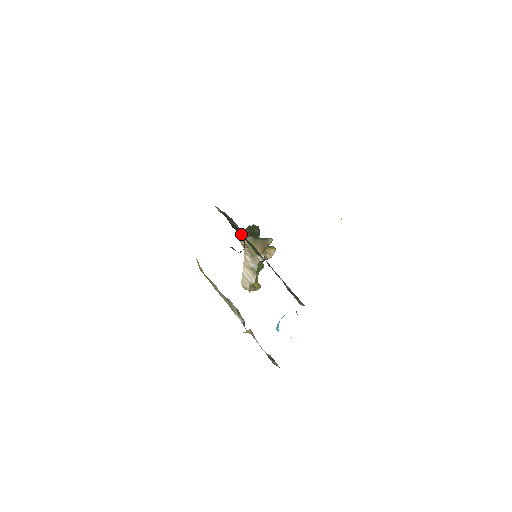
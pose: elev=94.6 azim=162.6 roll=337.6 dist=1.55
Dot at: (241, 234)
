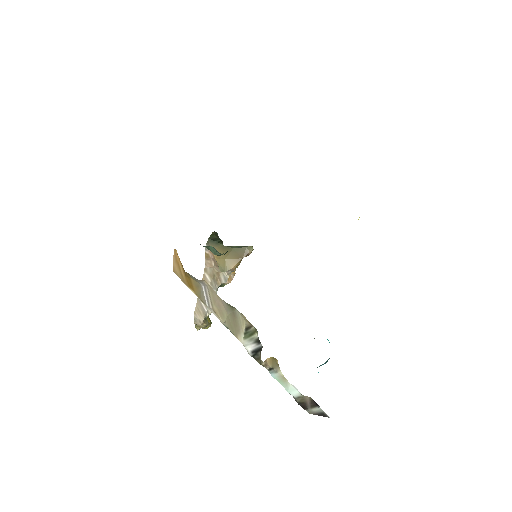
Dot at: occluded
